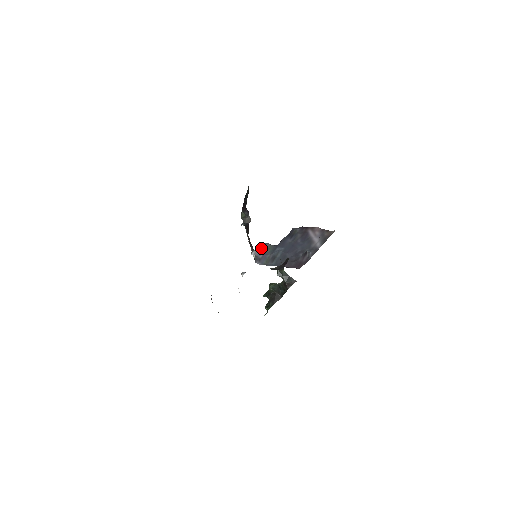
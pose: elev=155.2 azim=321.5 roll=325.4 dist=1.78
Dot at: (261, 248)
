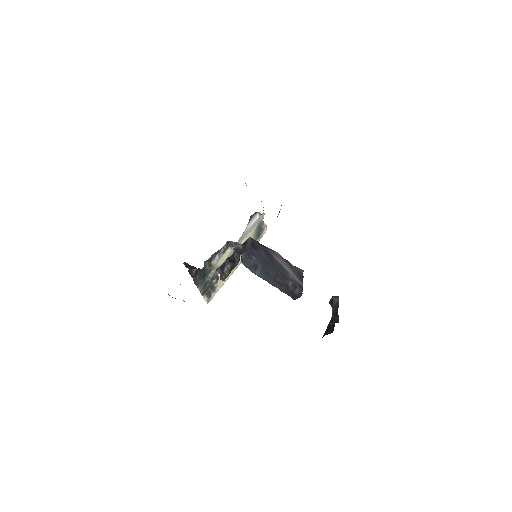
Dot at: occluded
